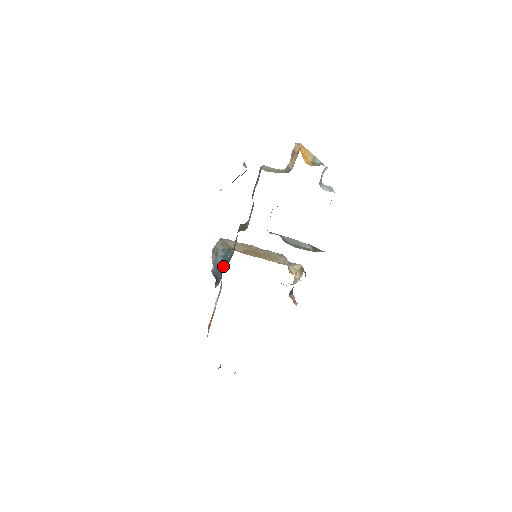
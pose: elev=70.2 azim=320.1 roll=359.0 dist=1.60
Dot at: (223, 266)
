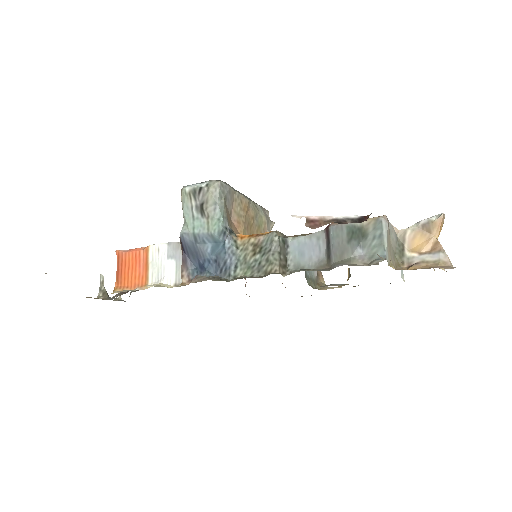
Dot at: (210, 260)
